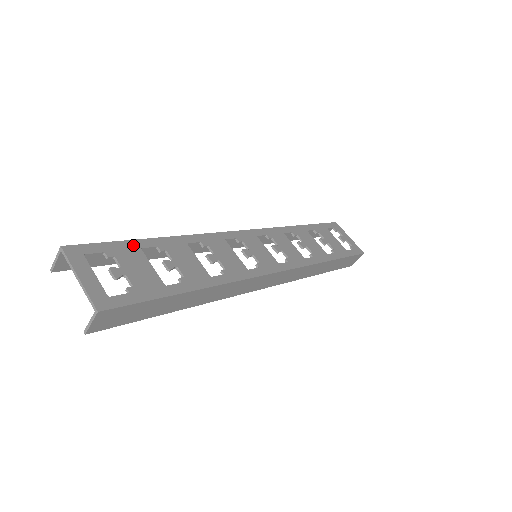
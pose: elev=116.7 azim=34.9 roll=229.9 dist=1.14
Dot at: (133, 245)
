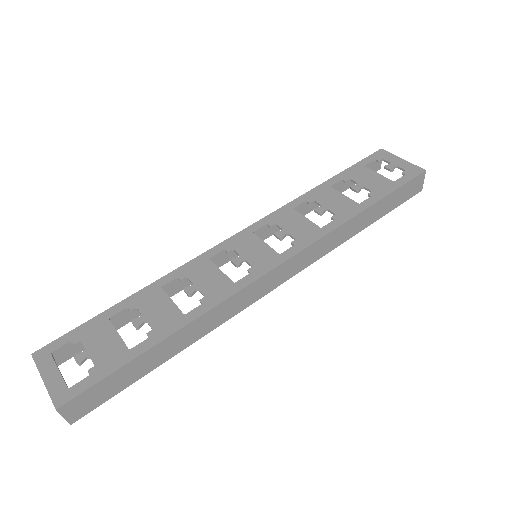
Dot at: (101, 319)
